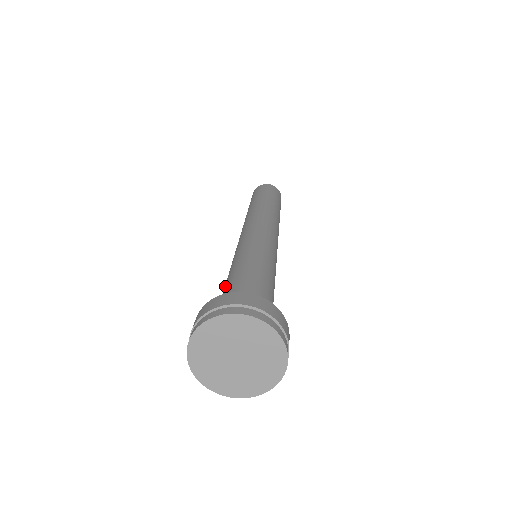
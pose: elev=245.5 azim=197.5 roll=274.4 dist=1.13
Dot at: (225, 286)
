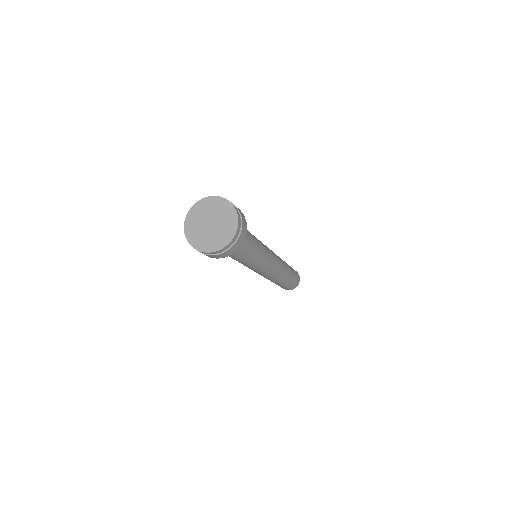
Dot at: occluded
